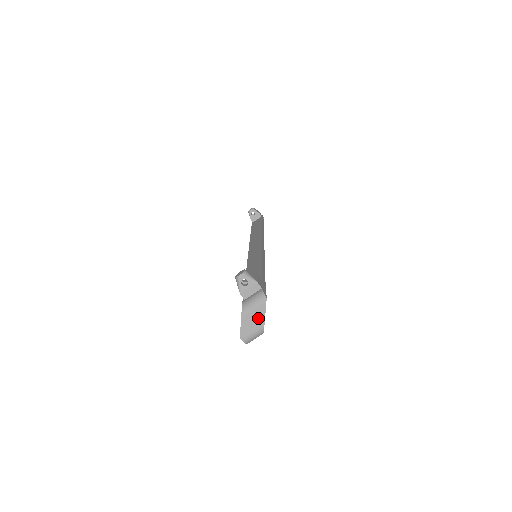
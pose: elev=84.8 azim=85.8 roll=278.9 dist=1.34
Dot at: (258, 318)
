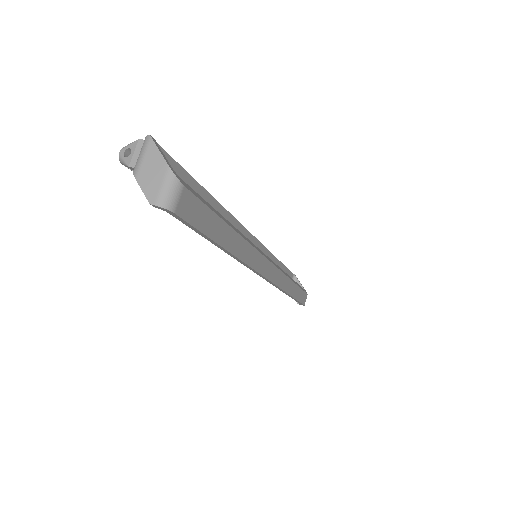
Dot at: (155, 164)
